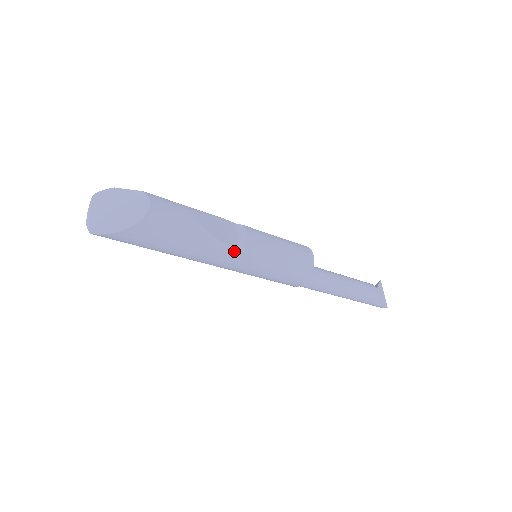
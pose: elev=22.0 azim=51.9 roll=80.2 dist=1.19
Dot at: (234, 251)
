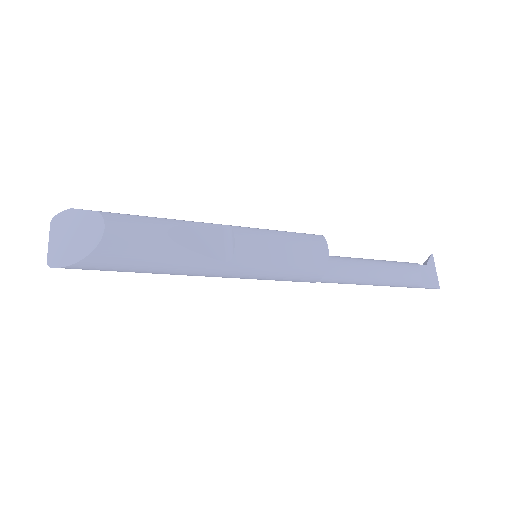
Dot at: (219, 261)
